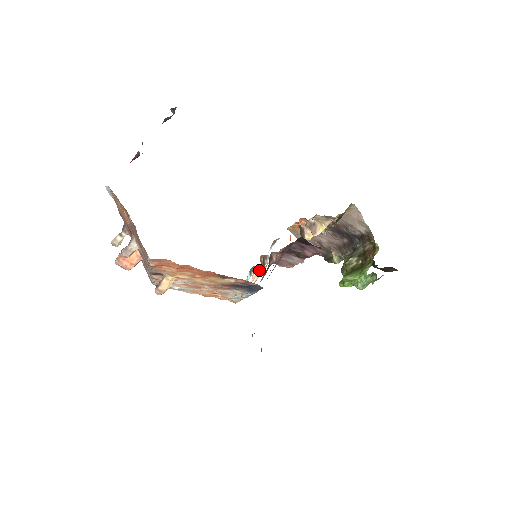
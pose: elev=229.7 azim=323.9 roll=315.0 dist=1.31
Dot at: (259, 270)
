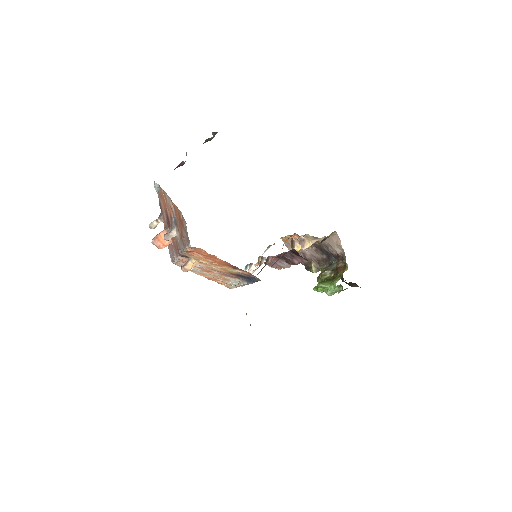
Dot at: occluded
